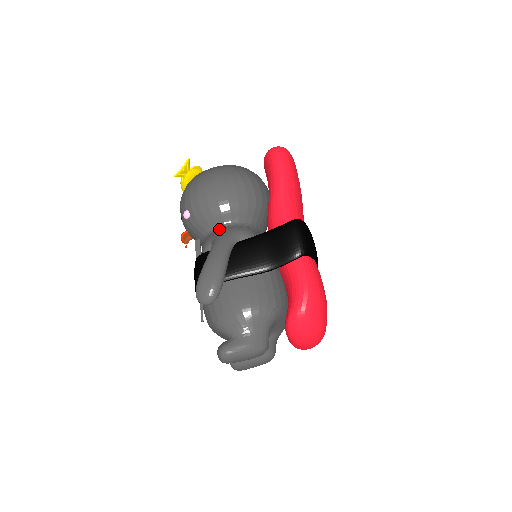
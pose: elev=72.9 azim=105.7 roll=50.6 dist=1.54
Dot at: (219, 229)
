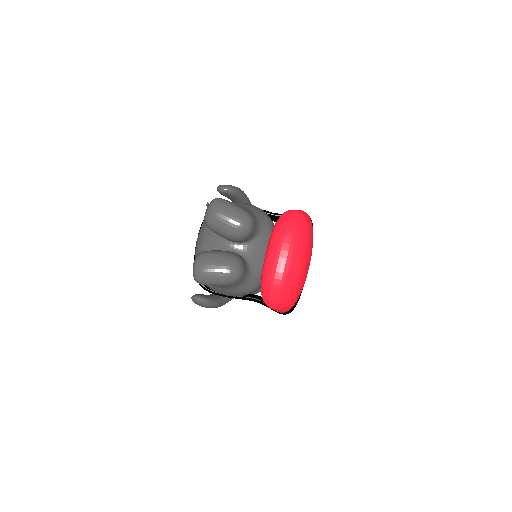
Dot at: occluded
